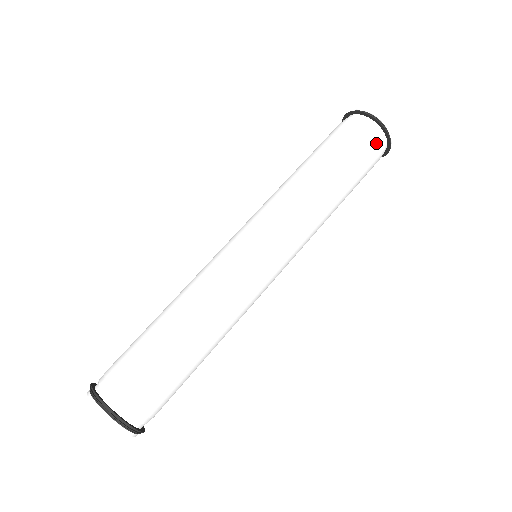
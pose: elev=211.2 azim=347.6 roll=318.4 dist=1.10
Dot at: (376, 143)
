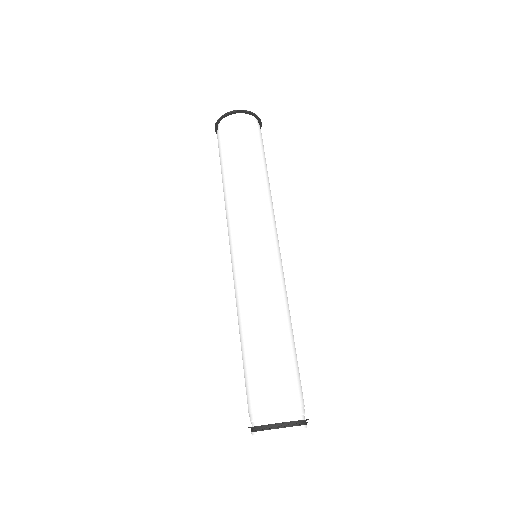
Dot at: (244, 123)
